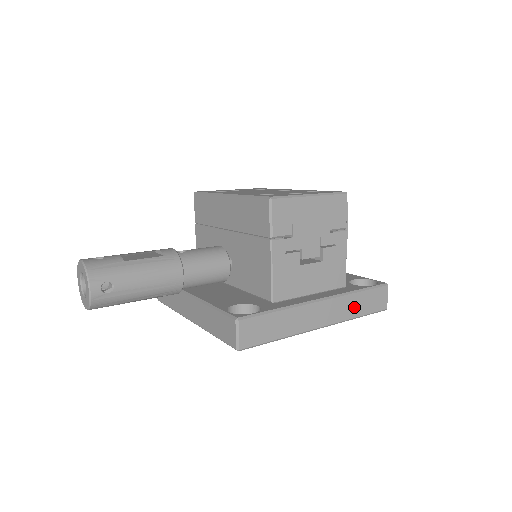
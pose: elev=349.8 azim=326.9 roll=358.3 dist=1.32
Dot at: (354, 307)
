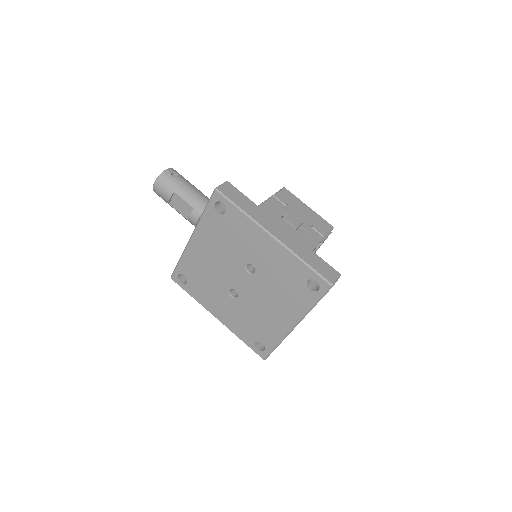
Dot at: (305, 254)
